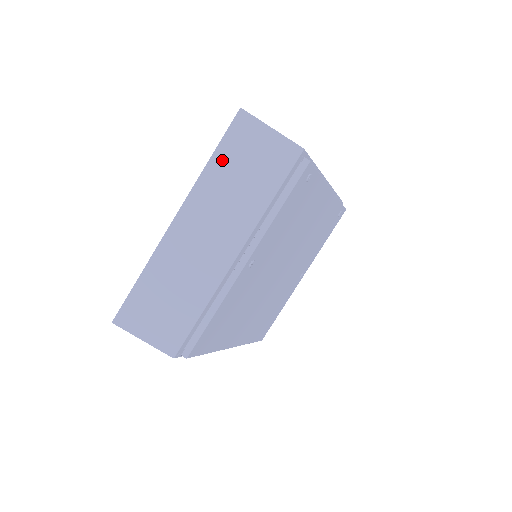
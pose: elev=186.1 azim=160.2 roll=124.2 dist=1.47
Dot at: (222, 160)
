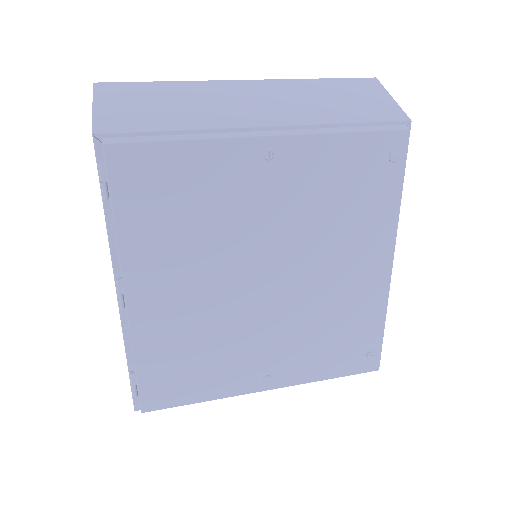
Dot at: (328, 84)
